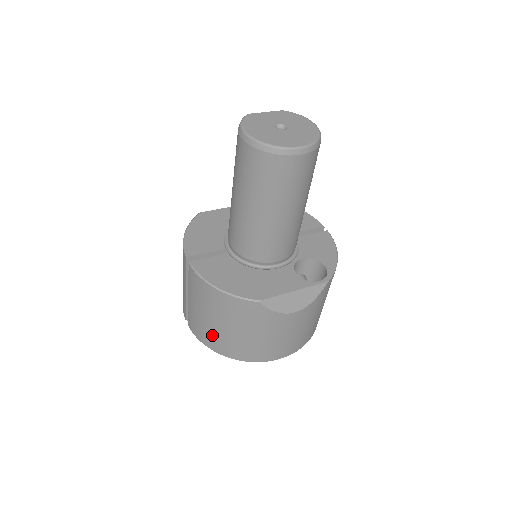
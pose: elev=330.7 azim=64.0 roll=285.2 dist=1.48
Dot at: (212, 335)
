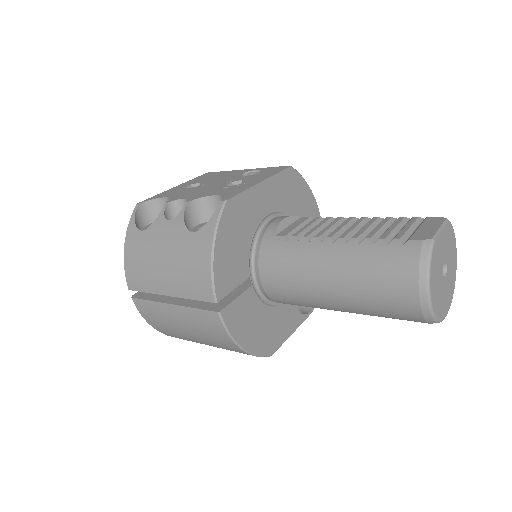
Dot at: (176, 334)
